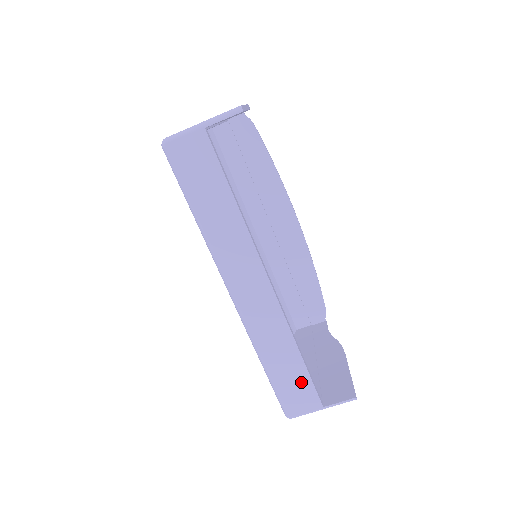
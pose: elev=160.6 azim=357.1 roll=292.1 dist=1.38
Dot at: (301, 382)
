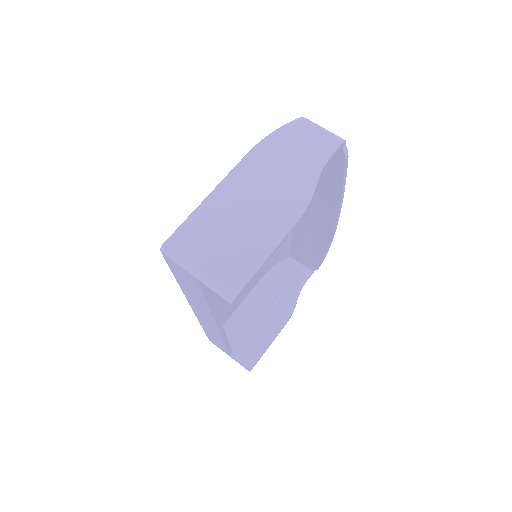
Dot at: (221, 346)
